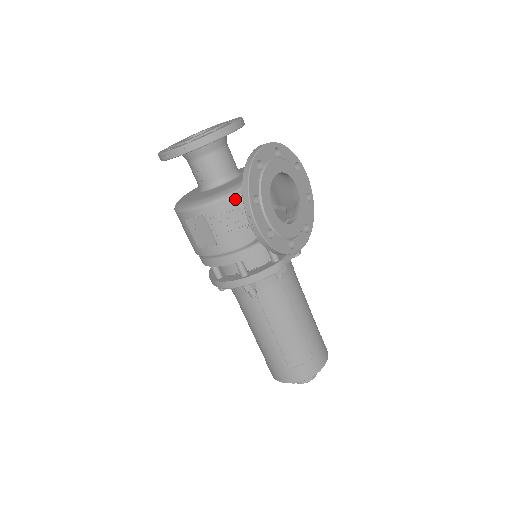
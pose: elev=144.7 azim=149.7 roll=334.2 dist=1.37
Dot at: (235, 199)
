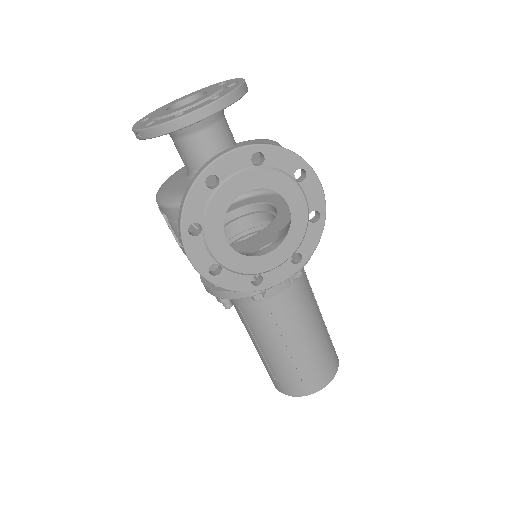
Dot at: occluded
